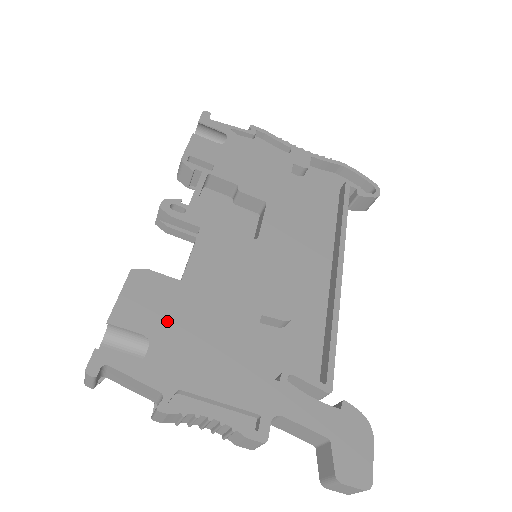
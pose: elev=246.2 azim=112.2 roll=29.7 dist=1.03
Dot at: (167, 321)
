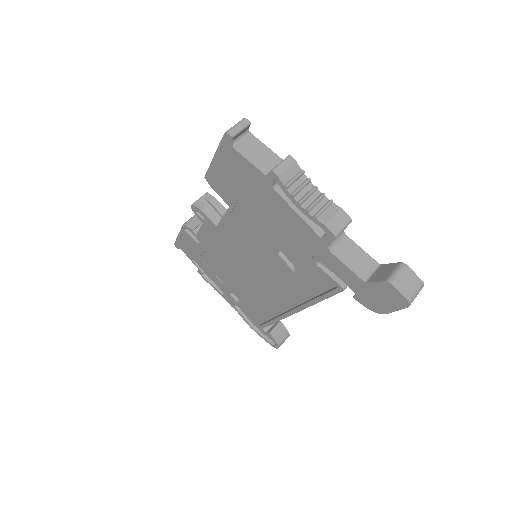
Dot at: occluded
